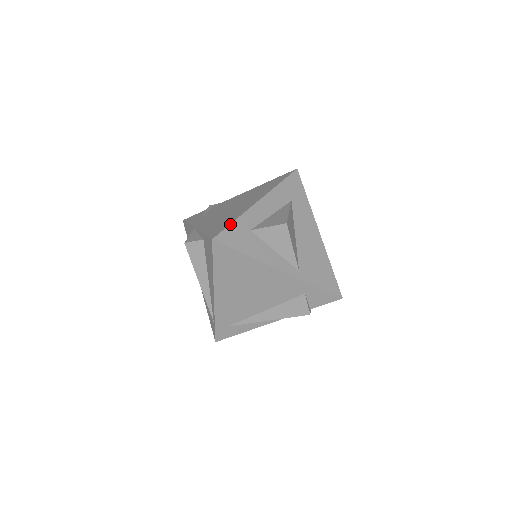
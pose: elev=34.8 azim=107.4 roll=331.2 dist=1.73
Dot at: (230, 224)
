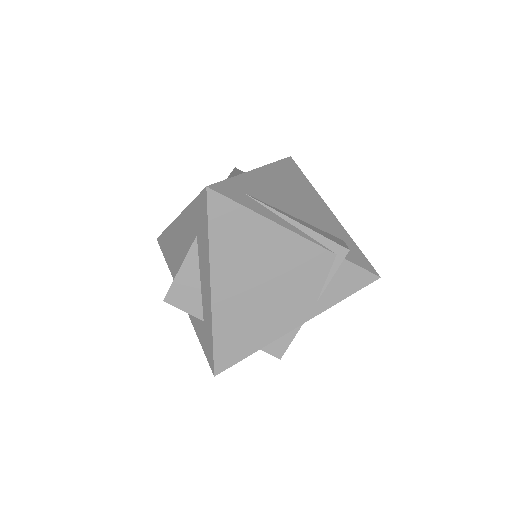
Dot at: occluded
